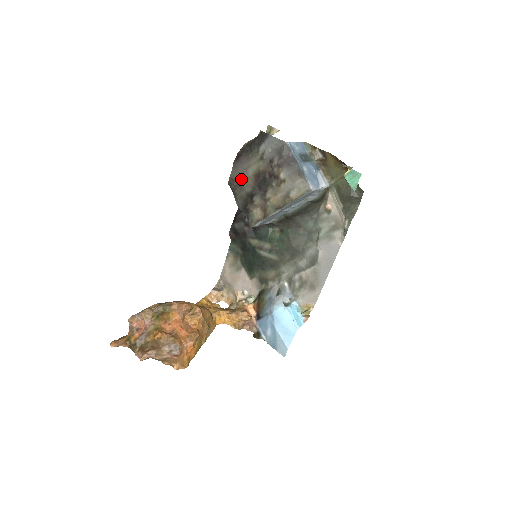
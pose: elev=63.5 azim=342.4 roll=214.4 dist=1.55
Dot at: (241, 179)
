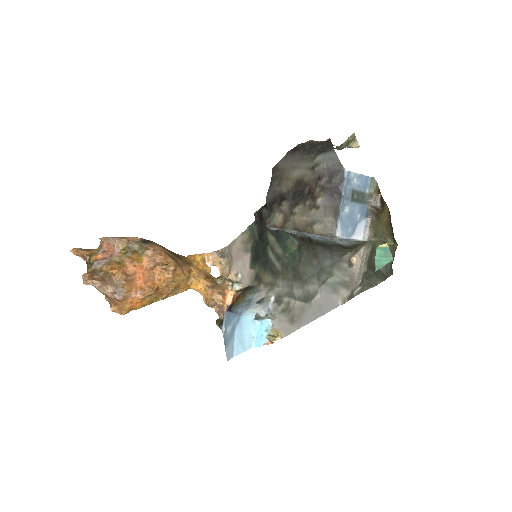
Dot at: (284, 174)
